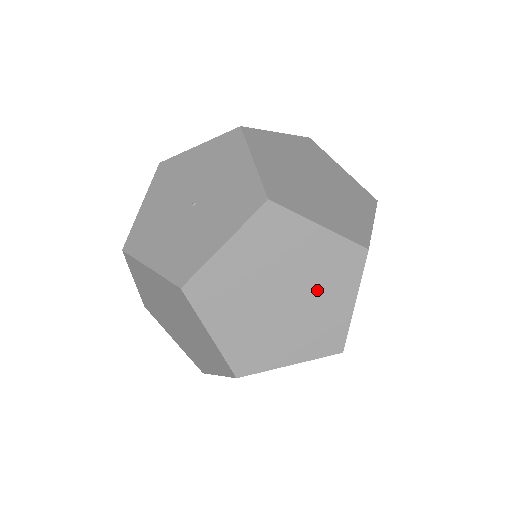
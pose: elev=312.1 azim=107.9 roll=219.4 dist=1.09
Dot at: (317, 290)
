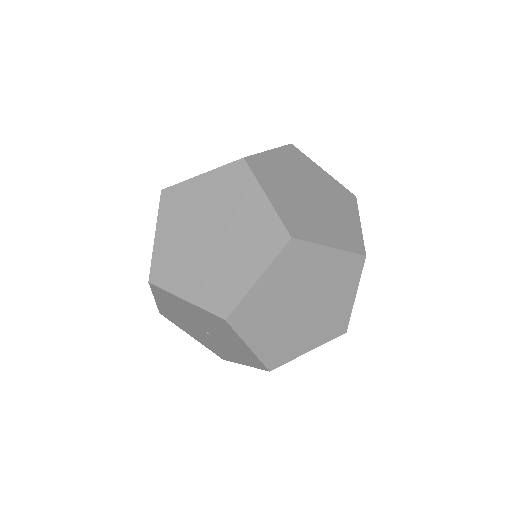
Dot at: occluded
